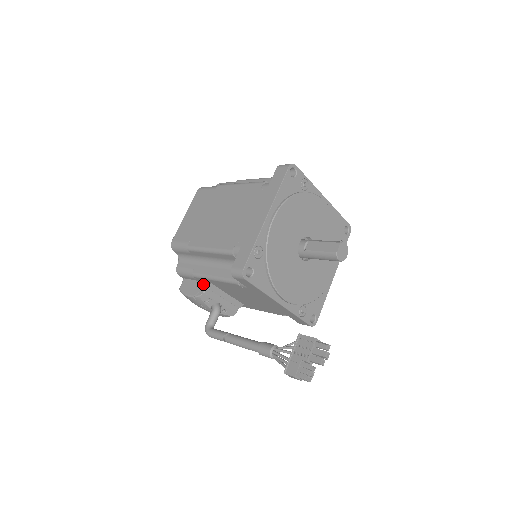
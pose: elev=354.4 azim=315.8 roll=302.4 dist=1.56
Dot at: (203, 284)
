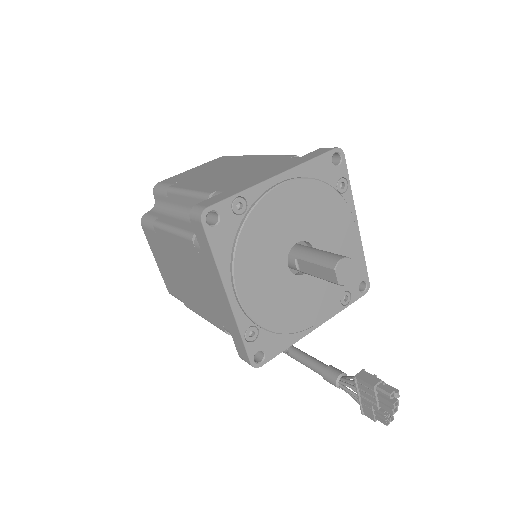
Dot at: occluded
